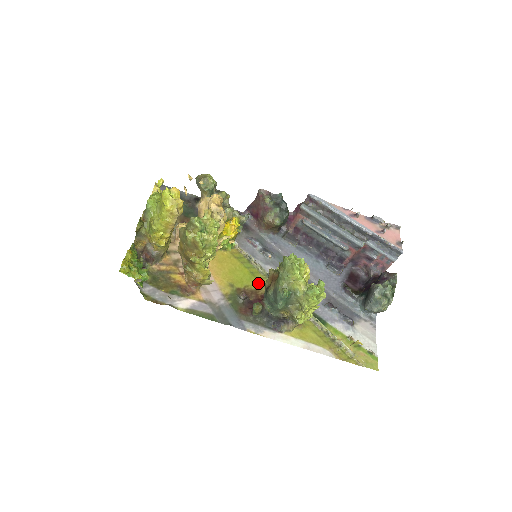
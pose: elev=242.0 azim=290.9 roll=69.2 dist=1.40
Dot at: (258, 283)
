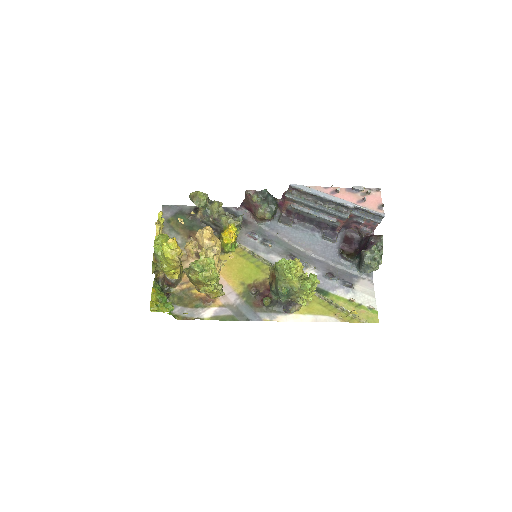
Dot at: (264, 274)
